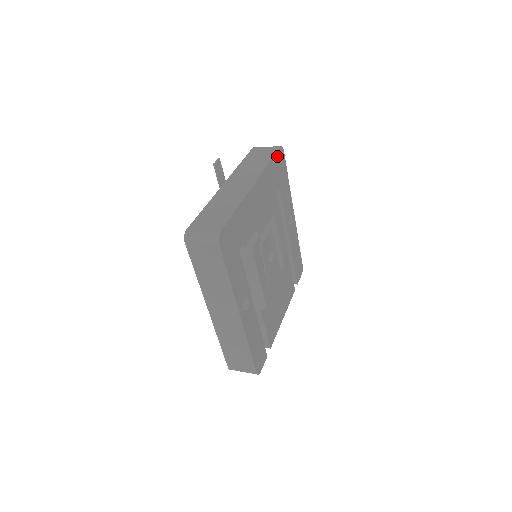
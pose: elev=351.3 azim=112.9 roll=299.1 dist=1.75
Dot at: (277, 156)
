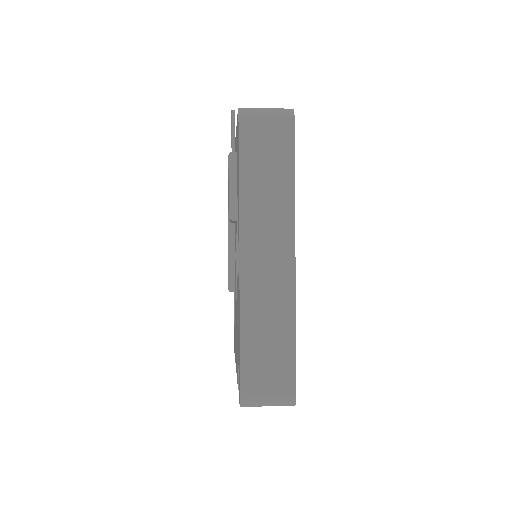
Dot at: occluded
